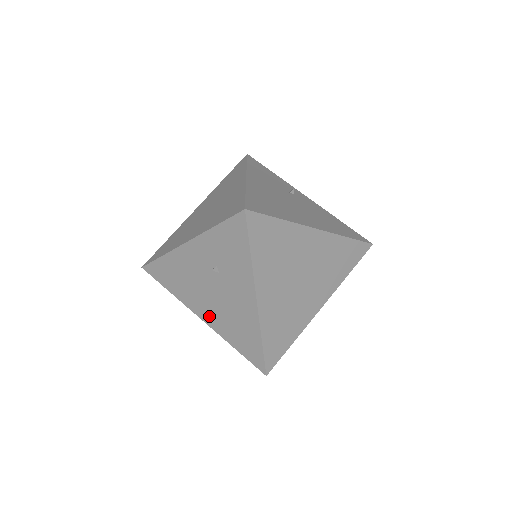
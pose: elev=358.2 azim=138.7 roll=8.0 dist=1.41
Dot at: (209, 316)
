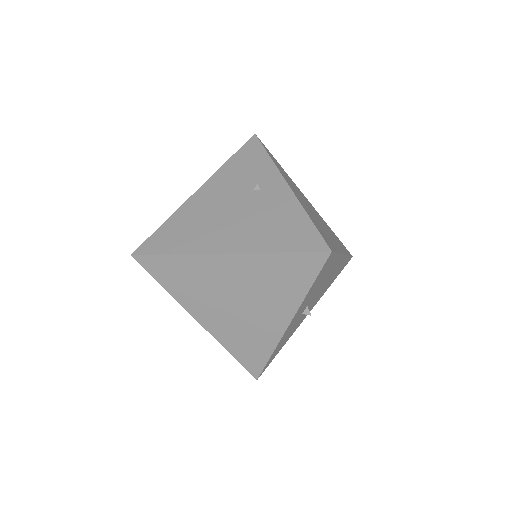
Dot at: occluded
